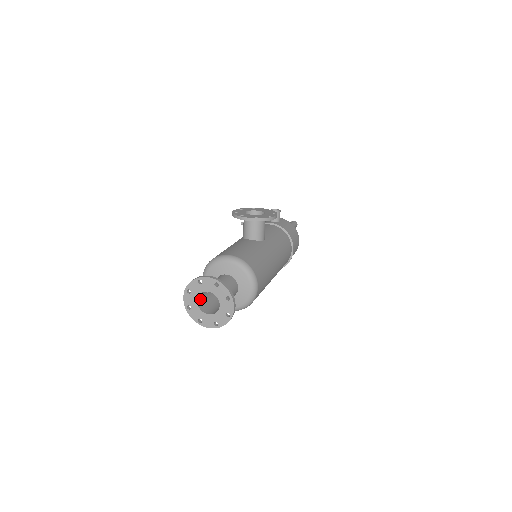
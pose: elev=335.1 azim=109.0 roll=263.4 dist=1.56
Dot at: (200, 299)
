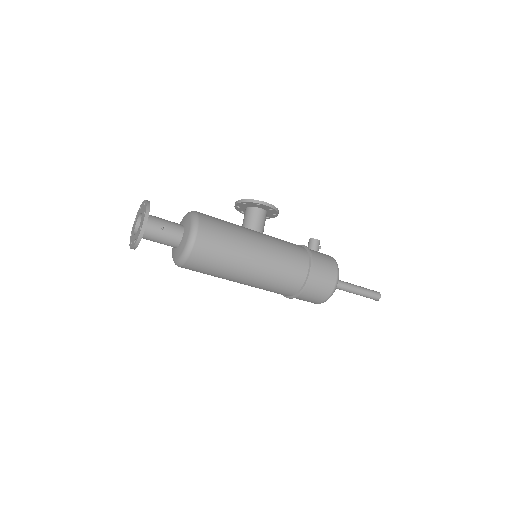
Dot at: occluded
